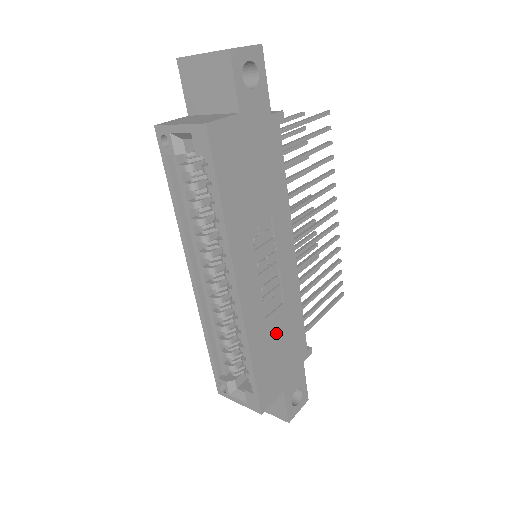
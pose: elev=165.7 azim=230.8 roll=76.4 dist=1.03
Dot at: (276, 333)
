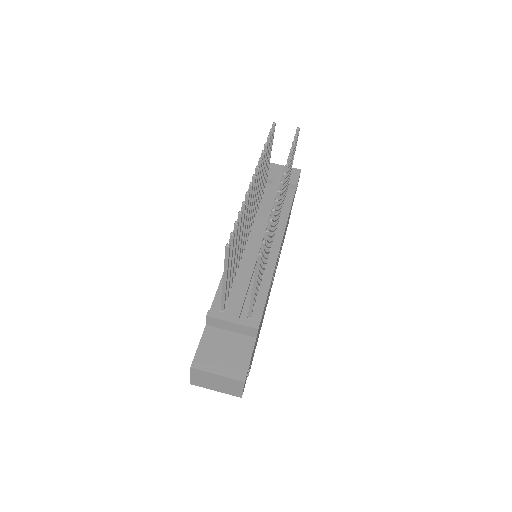
Dot at: occluded
